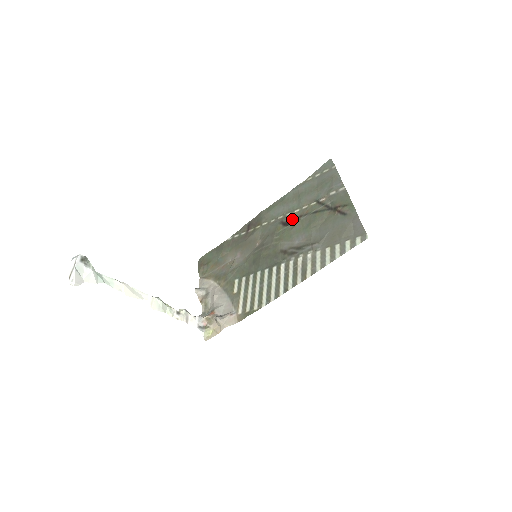
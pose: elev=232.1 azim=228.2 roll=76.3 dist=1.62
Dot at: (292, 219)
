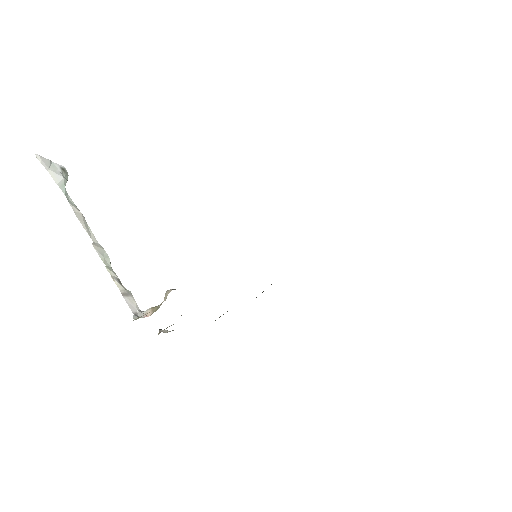
Dot at: occluded
